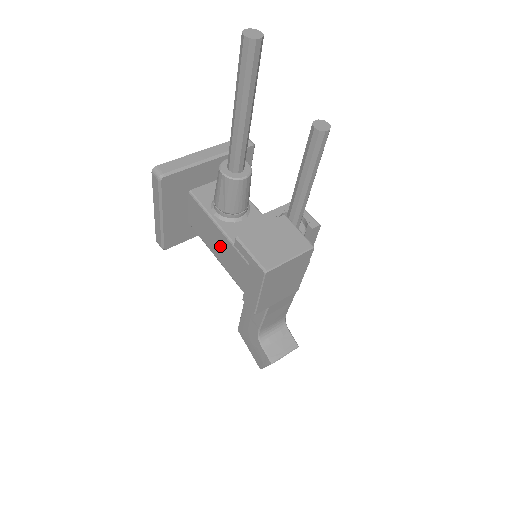
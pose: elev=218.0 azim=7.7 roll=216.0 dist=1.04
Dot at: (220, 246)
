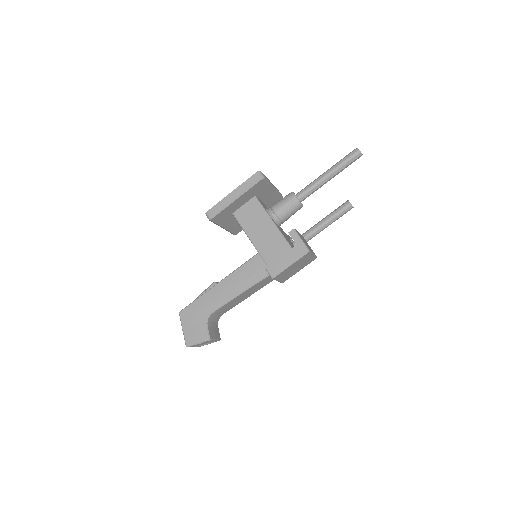
Dot at: (264, 233)
